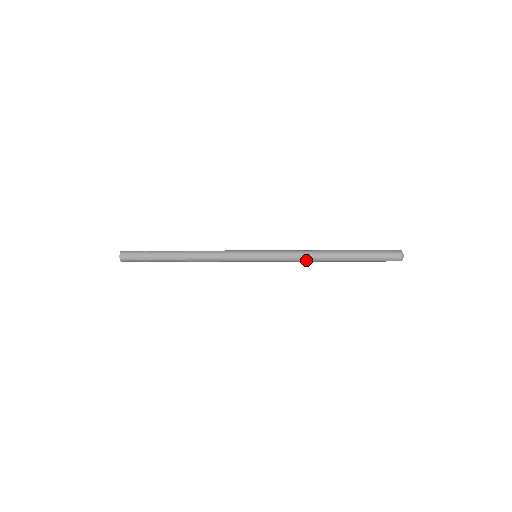
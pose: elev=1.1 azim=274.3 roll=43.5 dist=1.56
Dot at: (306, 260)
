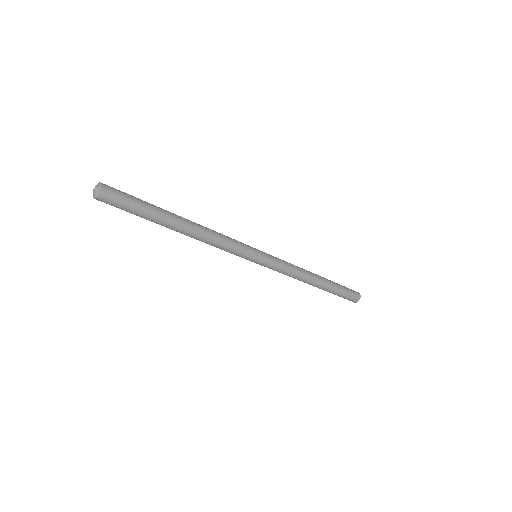
Dot at: (298, 277)
